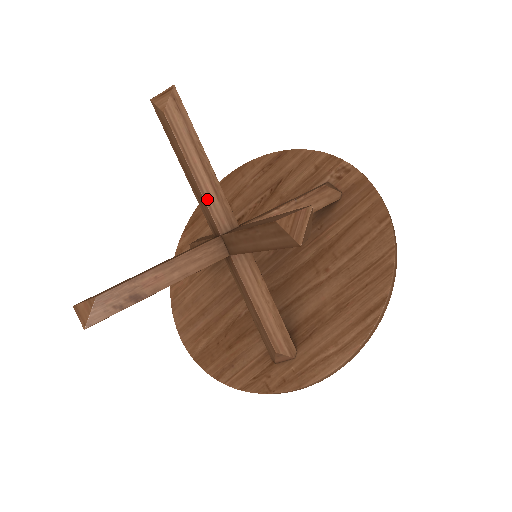
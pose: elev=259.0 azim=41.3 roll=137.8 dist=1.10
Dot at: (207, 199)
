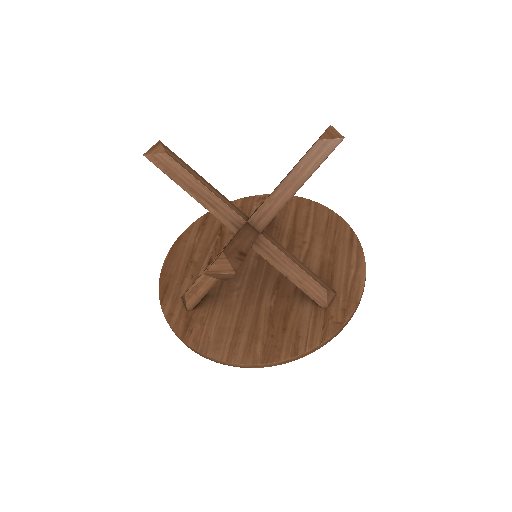
Dot at: (224, 201)
